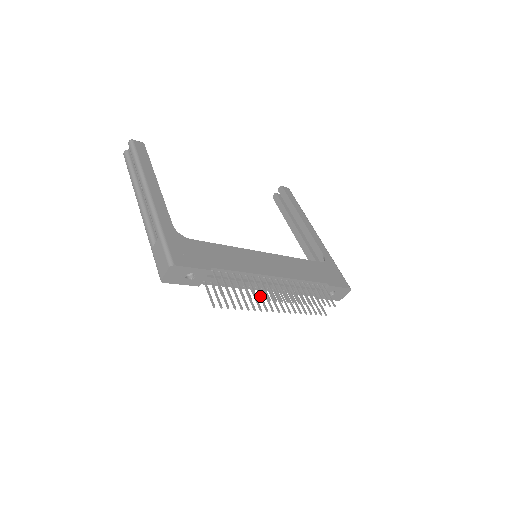
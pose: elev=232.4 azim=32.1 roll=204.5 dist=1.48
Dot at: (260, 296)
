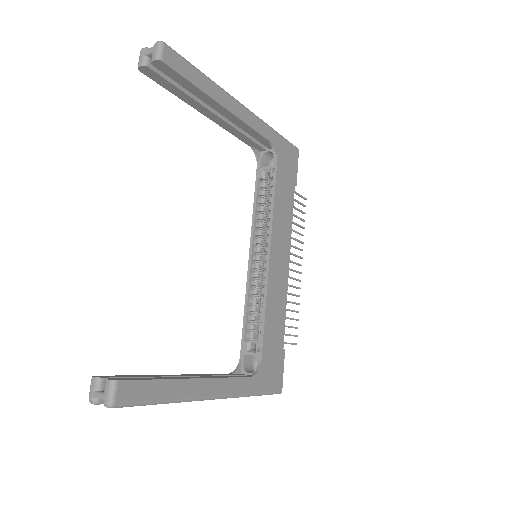
Dot at: occluded
